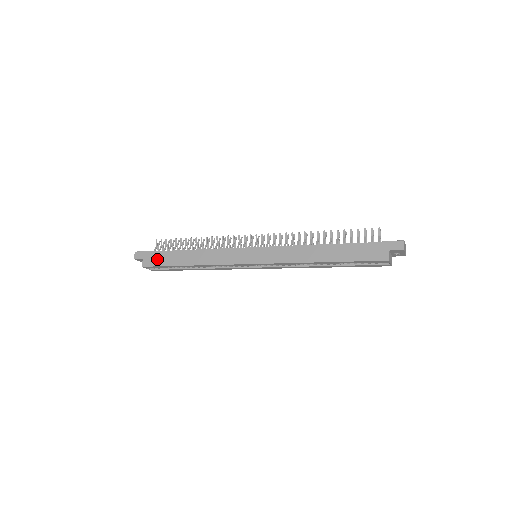
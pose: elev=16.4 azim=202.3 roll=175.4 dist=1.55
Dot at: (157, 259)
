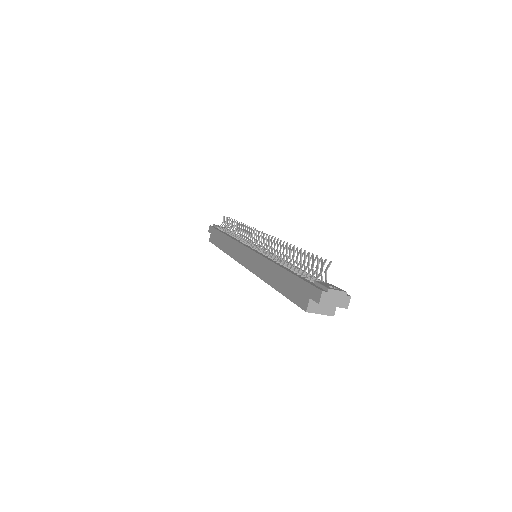
Dot at: (214, 237)
